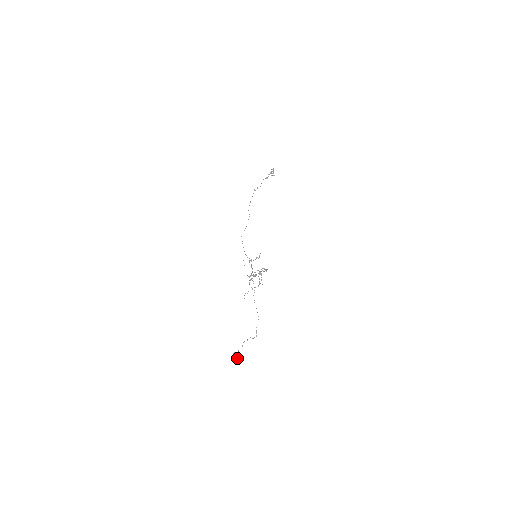
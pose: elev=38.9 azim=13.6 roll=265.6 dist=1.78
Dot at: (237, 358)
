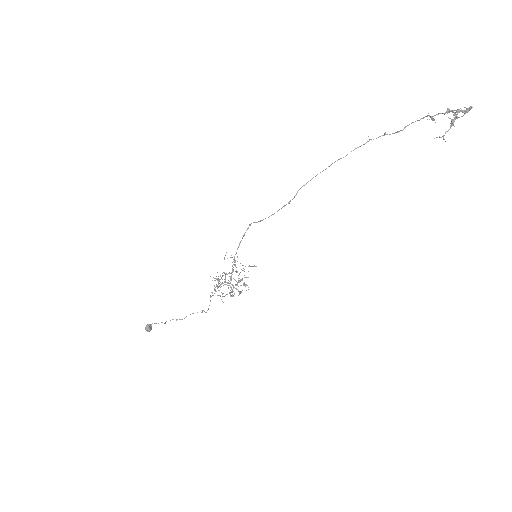
Dot at: (148, 331)
